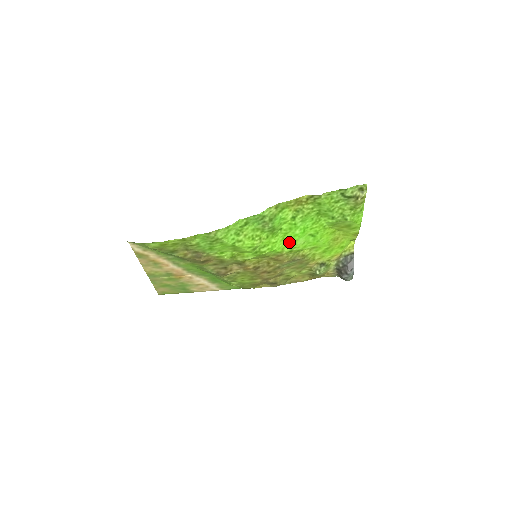
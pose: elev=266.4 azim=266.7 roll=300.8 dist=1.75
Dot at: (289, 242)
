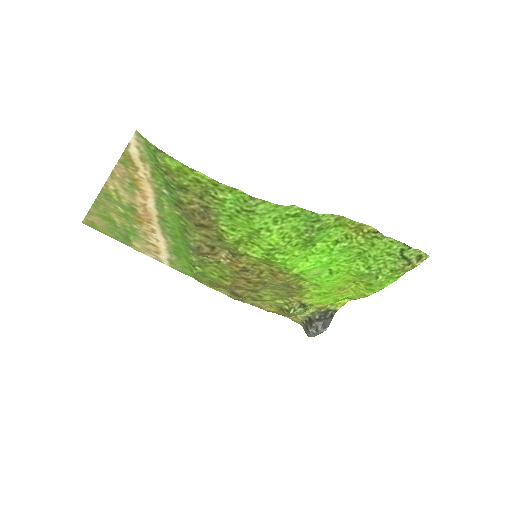
Dot at: (306, 264)
